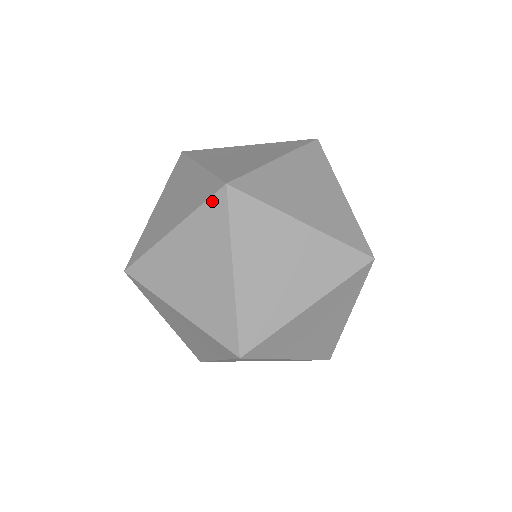
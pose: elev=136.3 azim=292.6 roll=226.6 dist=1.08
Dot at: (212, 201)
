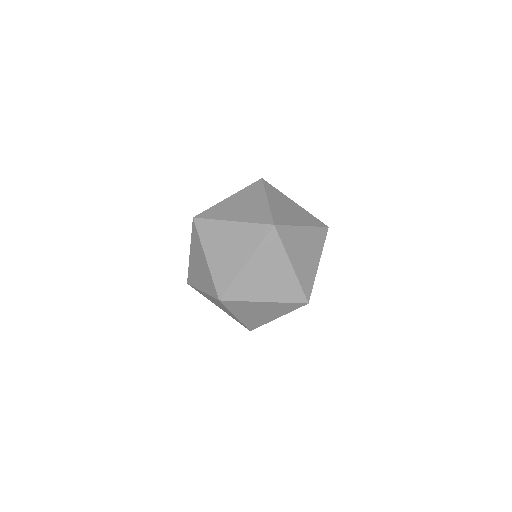
Dot at: (268, 237)
